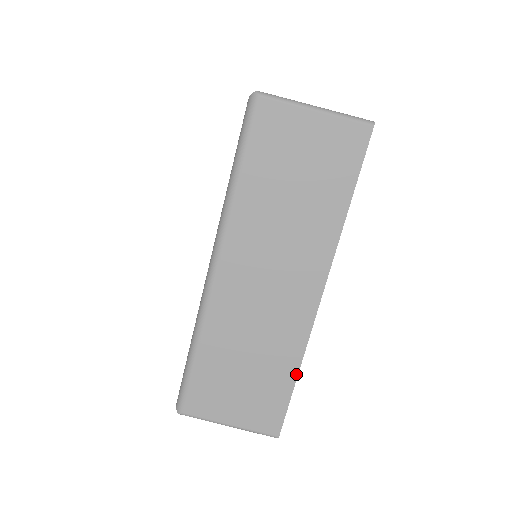
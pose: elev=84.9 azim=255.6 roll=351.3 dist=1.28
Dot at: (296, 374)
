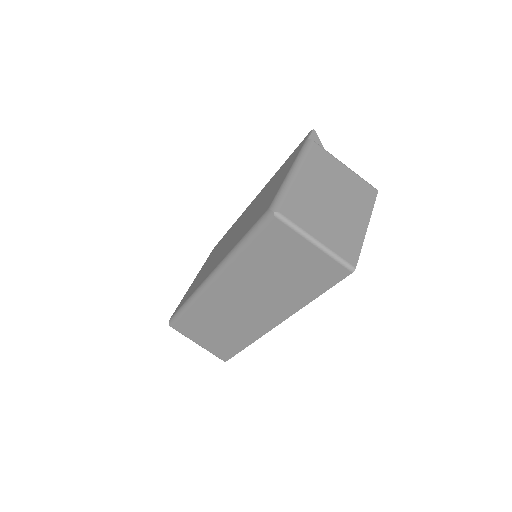
Dot at: (245, 346)
